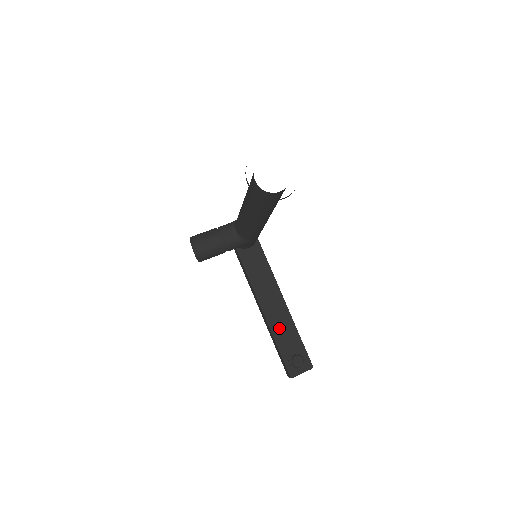
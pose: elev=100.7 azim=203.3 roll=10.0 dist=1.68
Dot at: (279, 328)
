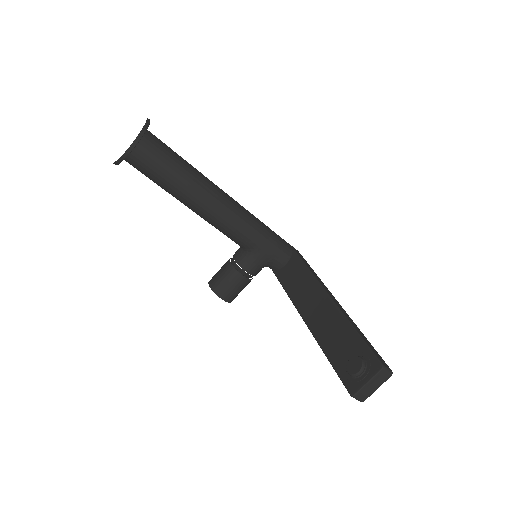
Dot at: (326, 333)
